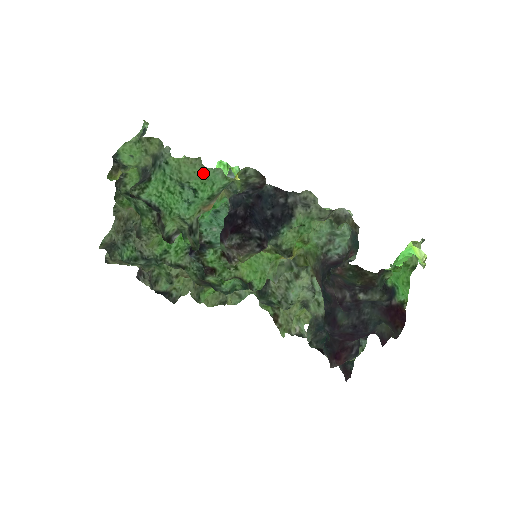
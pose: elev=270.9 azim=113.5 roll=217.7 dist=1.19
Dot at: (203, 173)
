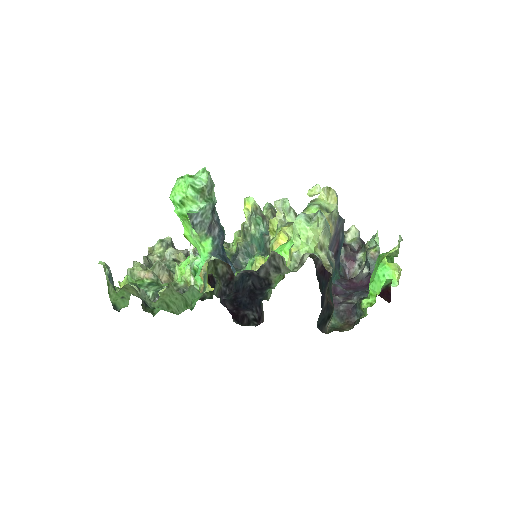
Dot at: (183, 297)
